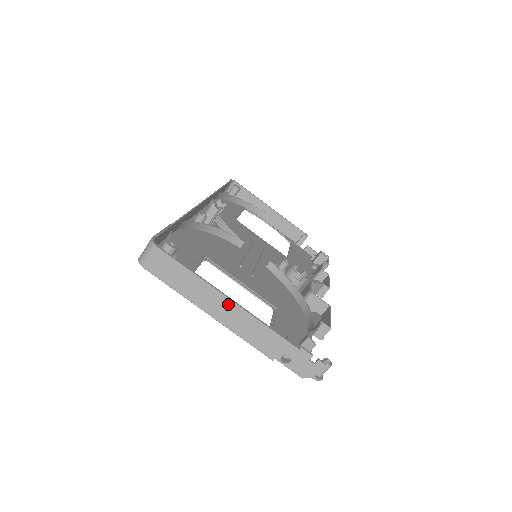
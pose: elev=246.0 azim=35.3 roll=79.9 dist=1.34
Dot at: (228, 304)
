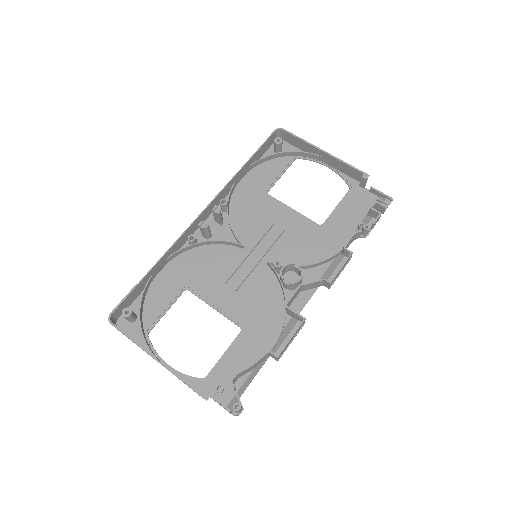
Dot at: (158, 362)
